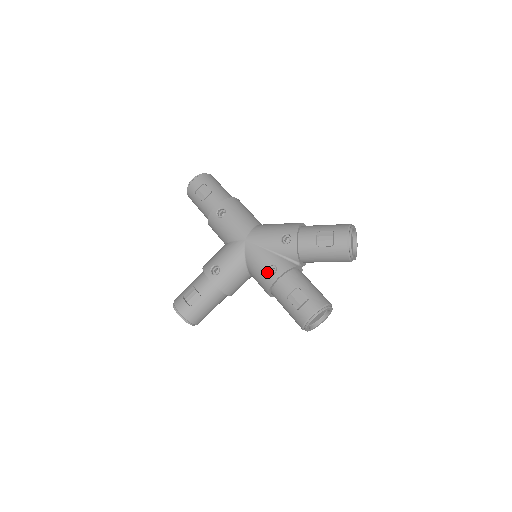
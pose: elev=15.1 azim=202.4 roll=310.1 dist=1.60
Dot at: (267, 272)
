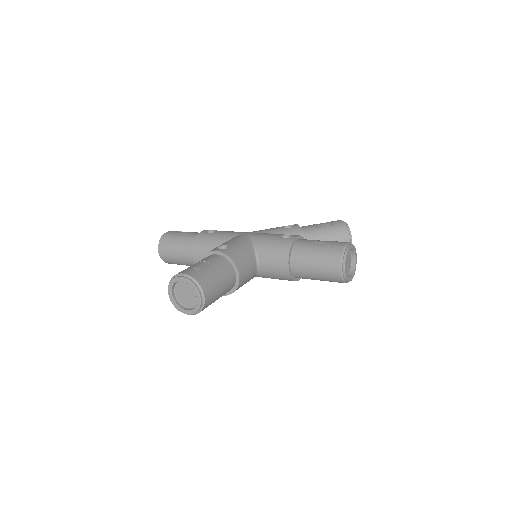
Dot at: (282, 238)
